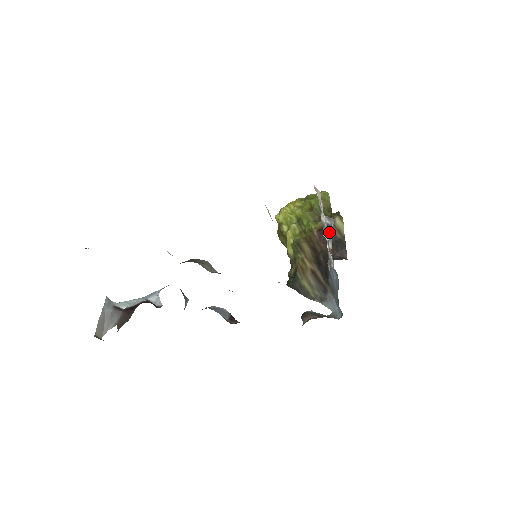
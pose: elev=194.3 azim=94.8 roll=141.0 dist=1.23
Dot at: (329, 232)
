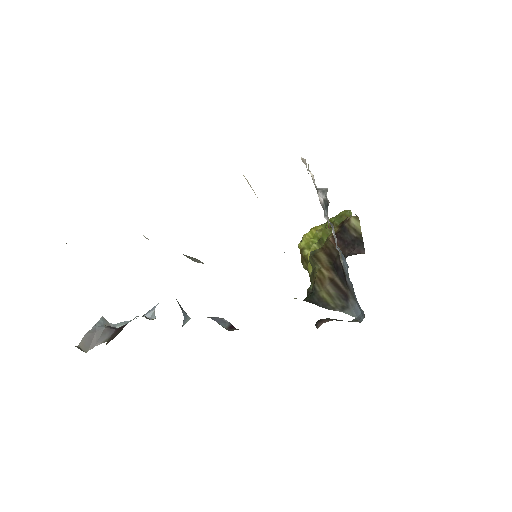
Dot at: (327, 208)
